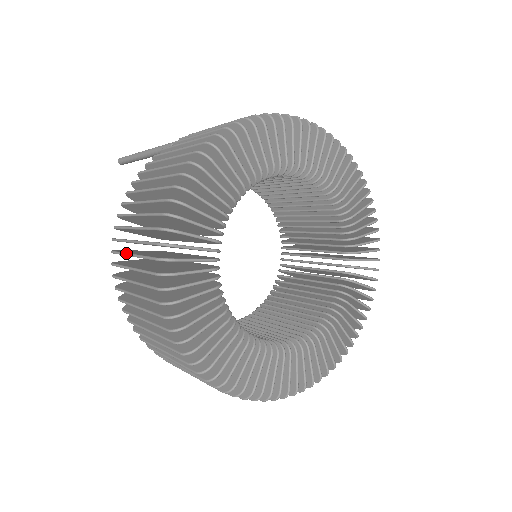
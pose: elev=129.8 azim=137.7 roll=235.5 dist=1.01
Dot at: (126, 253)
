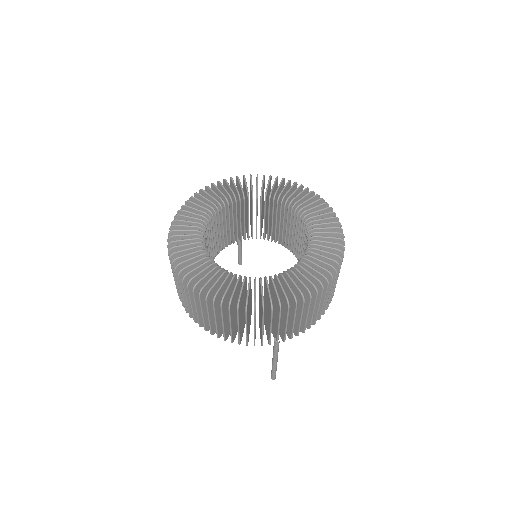
Dot at: occluded
